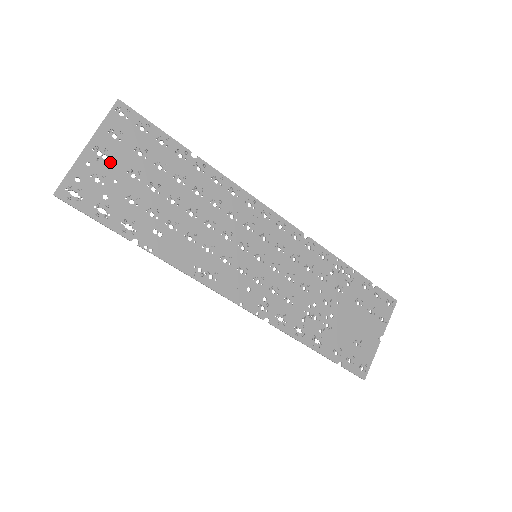
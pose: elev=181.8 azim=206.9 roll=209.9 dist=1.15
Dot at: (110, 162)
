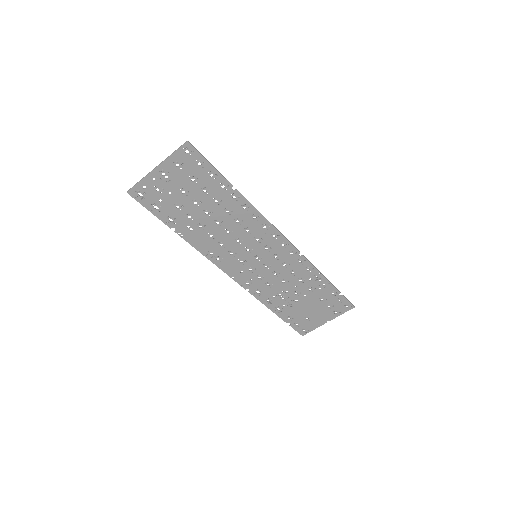
Dot at: (170, 181)
